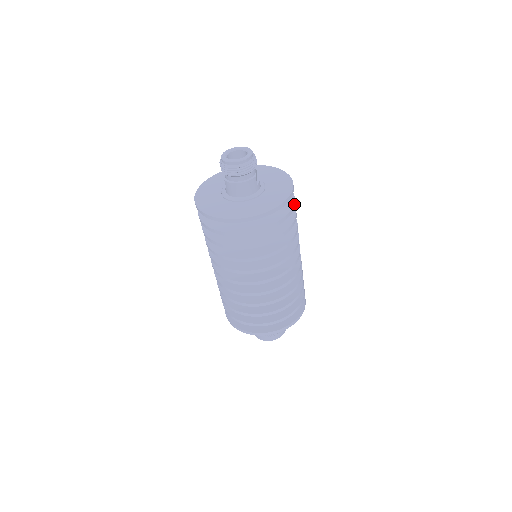
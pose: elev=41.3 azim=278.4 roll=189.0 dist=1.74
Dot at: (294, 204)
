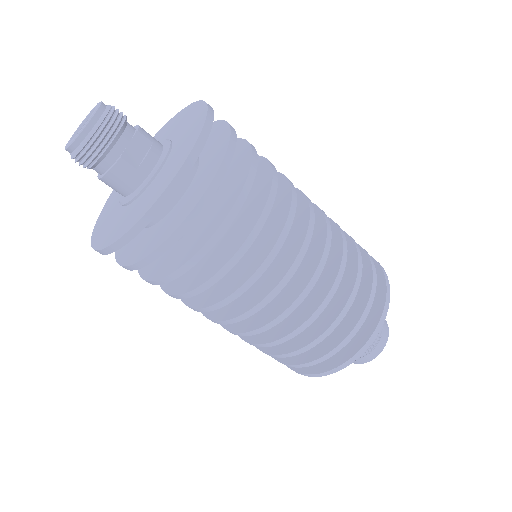
Dot at: (211, 188)
